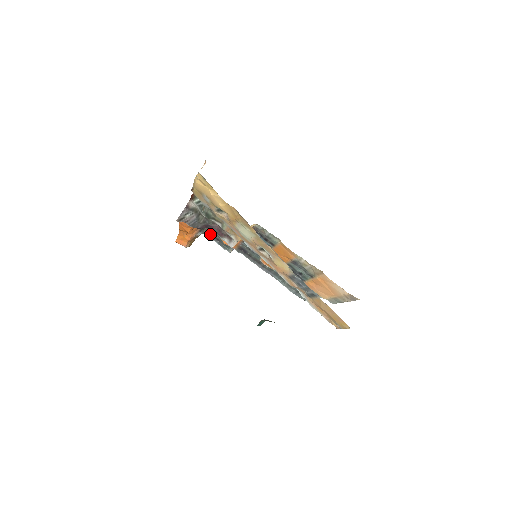
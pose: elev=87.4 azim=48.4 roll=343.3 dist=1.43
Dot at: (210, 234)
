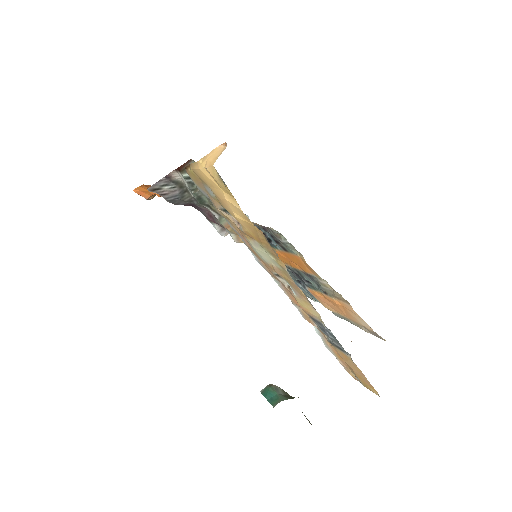
Dot at: occluded
